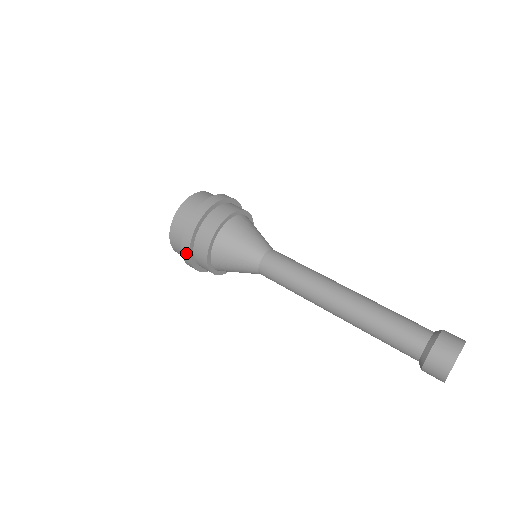
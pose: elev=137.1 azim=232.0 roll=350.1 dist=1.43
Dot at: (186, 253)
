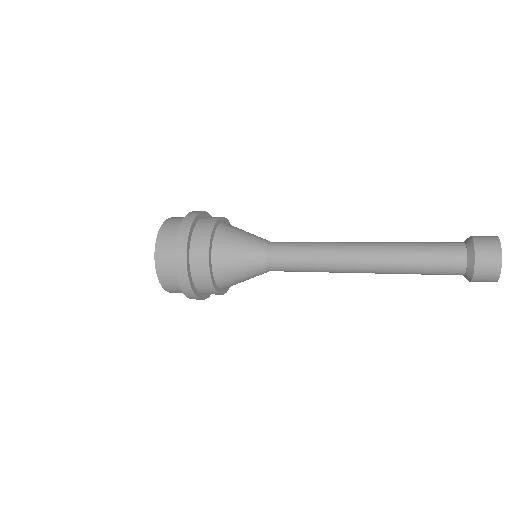
Dot at: (182, 269)
